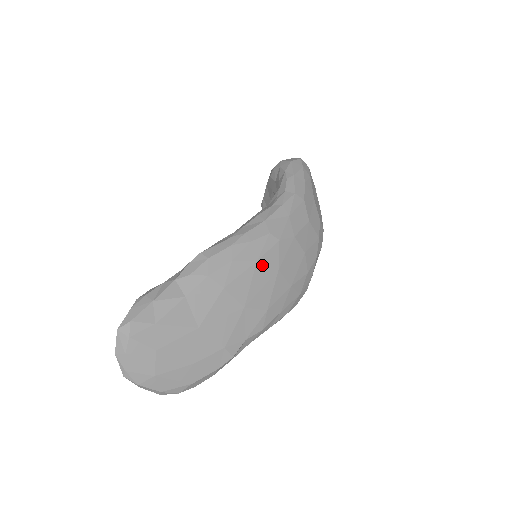
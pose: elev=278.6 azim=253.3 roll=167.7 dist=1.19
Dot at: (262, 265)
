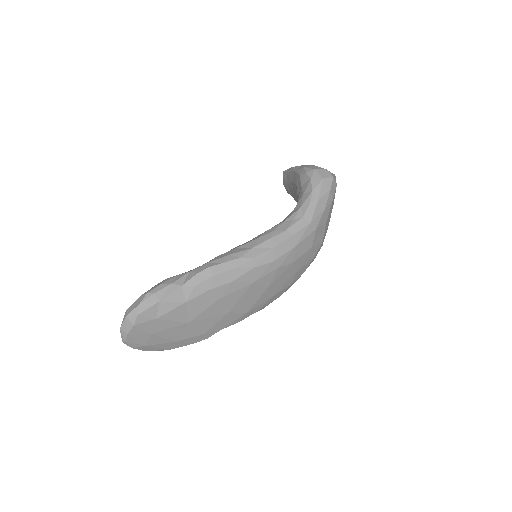
Dot at: (256, 285)
